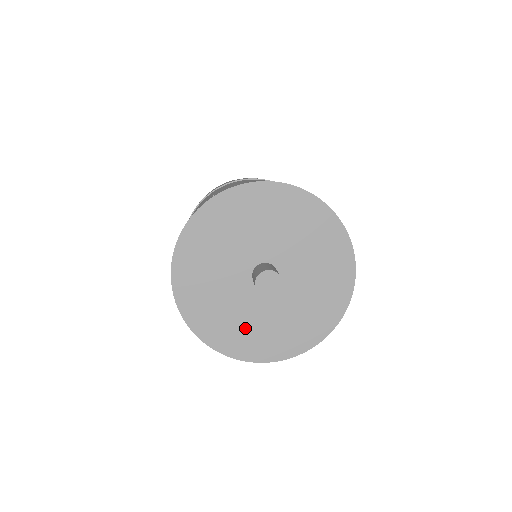
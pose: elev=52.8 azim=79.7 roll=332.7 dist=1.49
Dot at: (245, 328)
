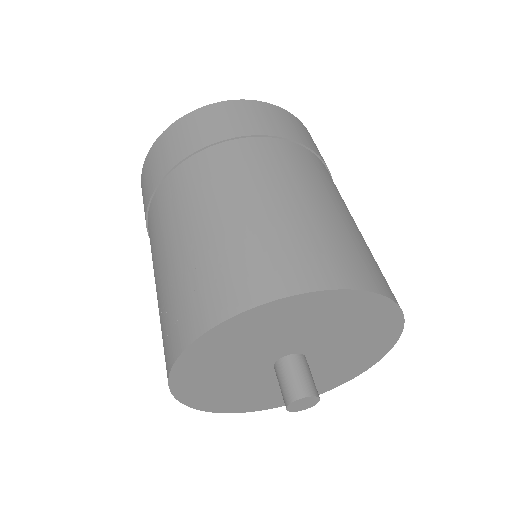
Dot at: (241, 395)
